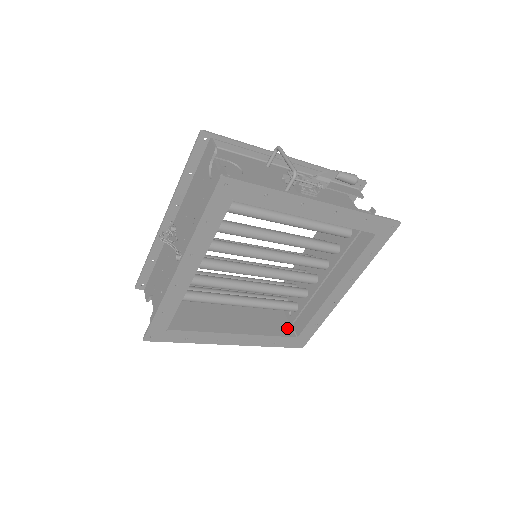
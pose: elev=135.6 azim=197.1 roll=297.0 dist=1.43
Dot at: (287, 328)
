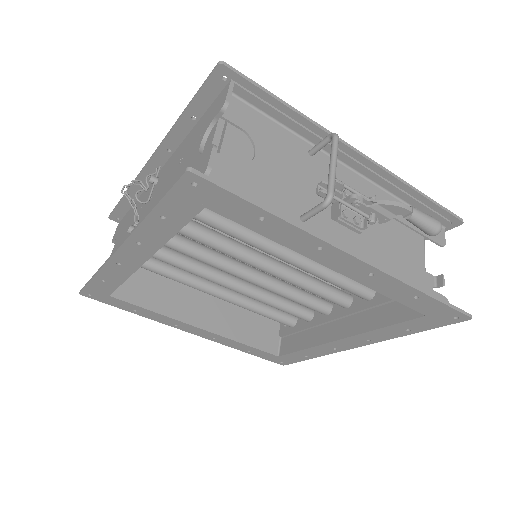
Dot at: (272, 339)
